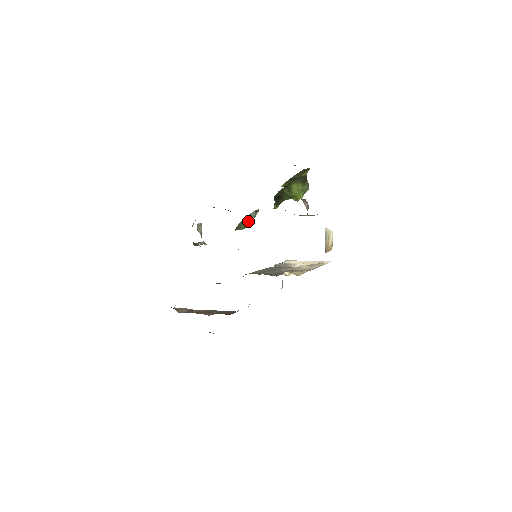
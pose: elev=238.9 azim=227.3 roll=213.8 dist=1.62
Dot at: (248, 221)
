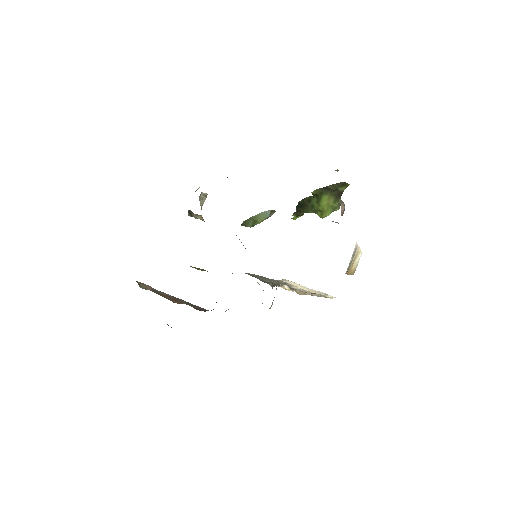
Dot at: (259, 219)
